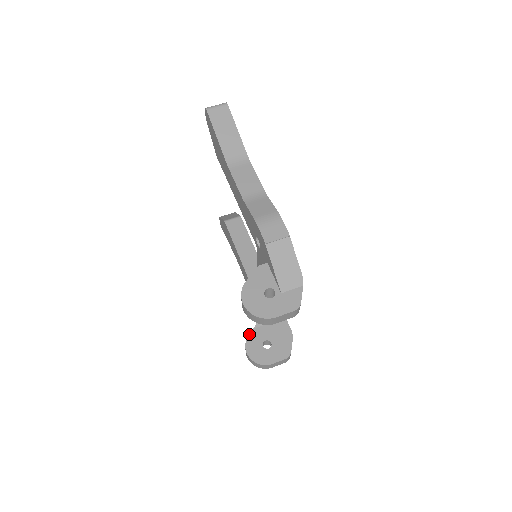
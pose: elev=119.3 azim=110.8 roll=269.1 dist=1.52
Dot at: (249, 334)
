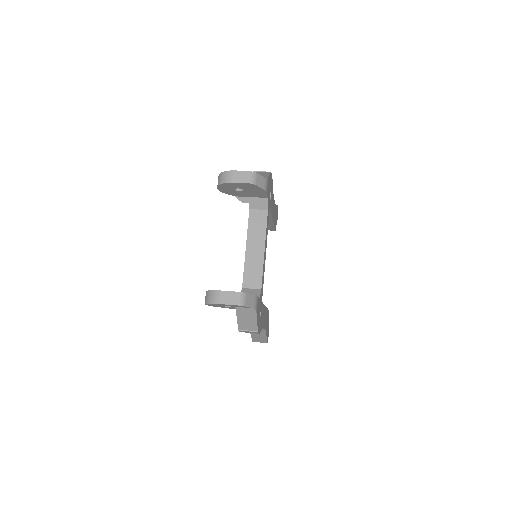
Dot at: occluded
